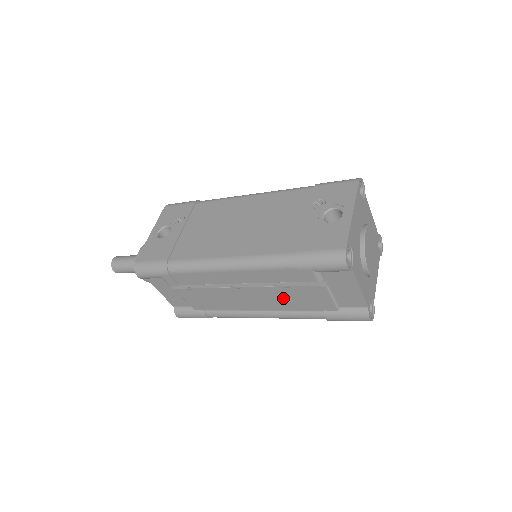
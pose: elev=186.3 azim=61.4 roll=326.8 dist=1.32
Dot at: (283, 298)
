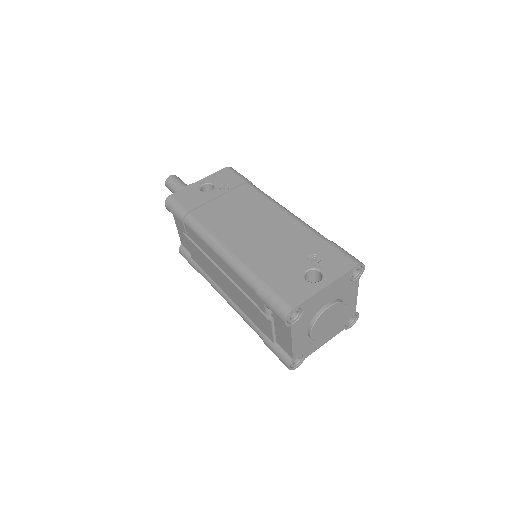
Dot at: (244, 302)
